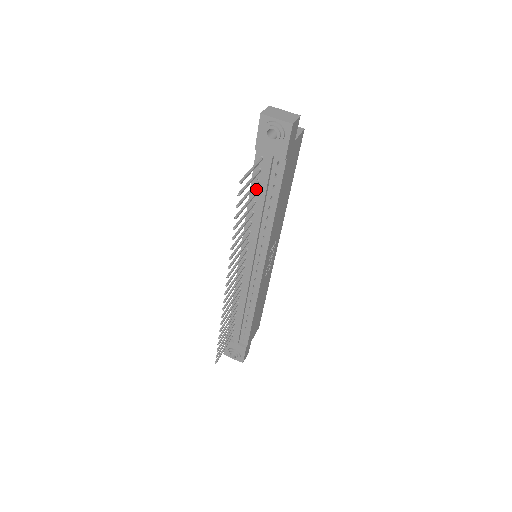
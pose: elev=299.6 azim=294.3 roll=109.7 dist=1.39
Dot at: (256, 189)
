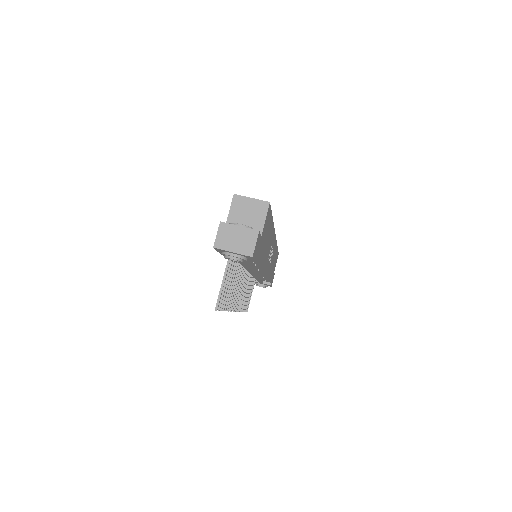
Dot at: occluded
